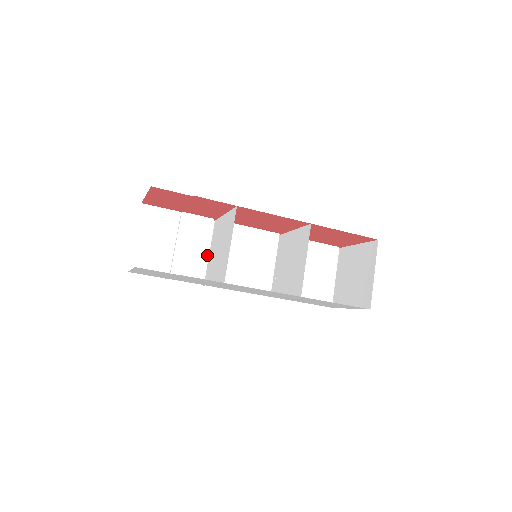
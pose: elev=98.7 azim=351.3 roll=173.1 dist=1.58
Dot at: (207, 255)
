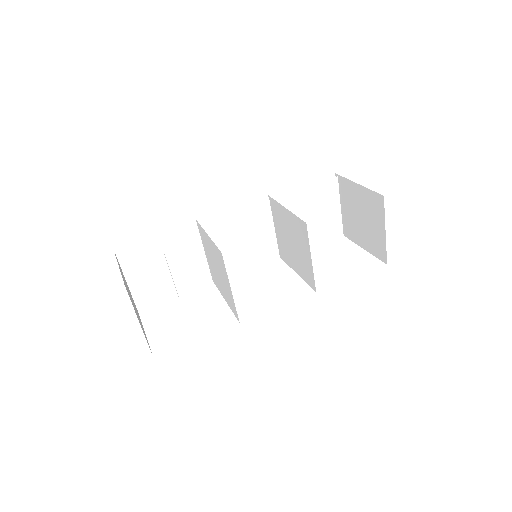
Dot at: (204, 260)
